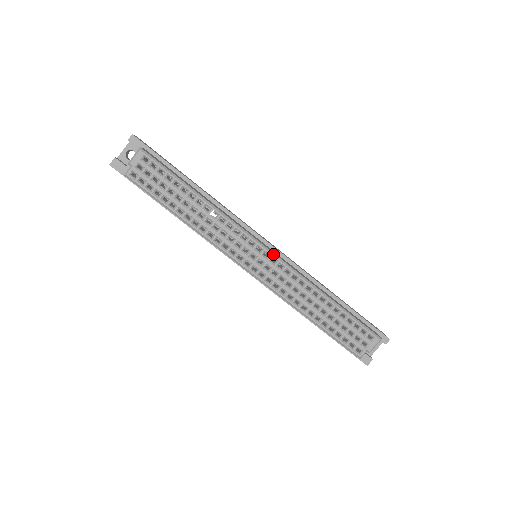
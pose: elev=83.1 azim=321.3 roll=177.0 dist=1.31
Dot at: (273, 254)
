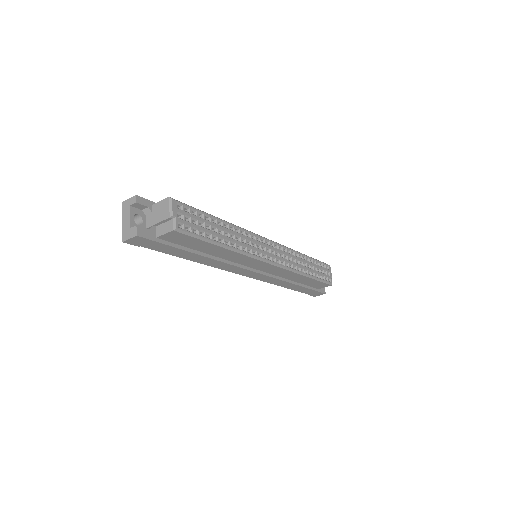
Dot at: (274, 242)
